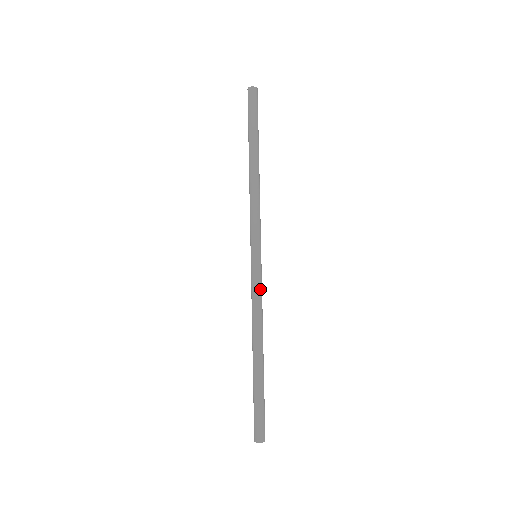
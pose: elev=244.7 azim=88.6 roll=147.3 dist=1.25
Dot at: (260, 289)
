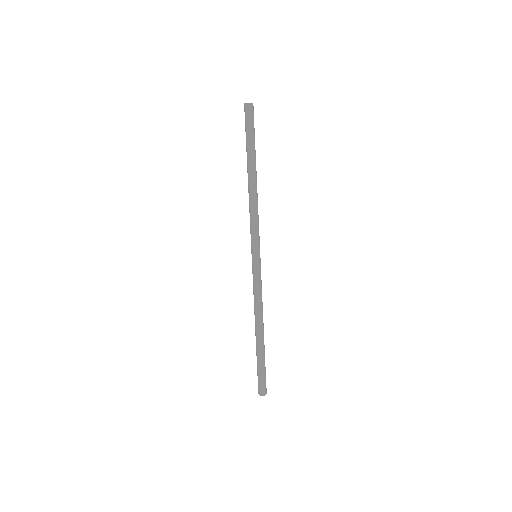
Dot at: (260, 284)
